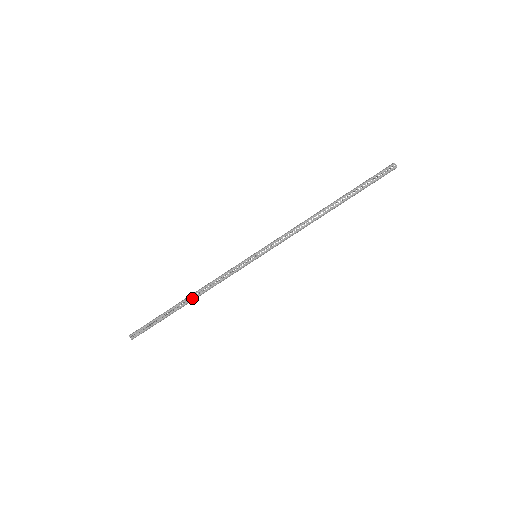
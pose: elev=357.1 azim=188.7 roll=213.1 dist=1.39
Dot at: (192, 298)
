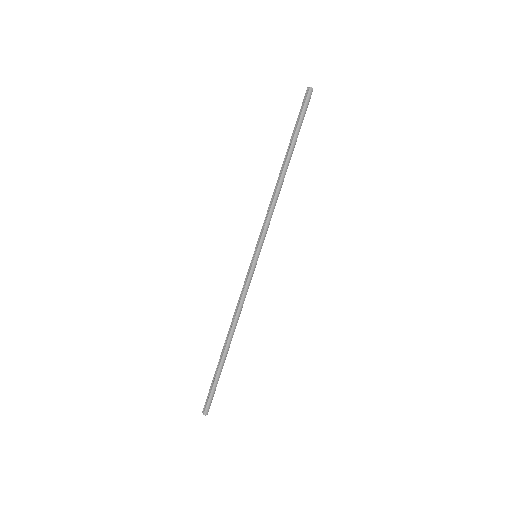
Dot at: (228, 335)
